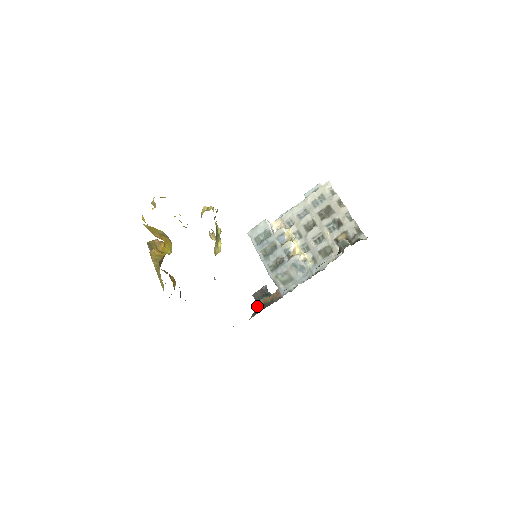
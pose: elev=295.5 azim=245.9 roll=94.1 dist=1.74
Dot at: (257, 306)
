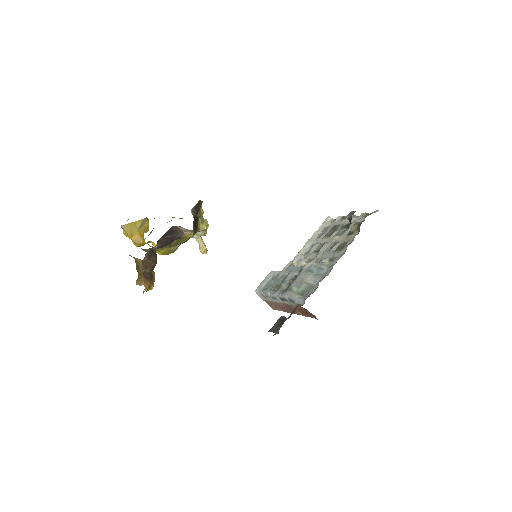
Dot at: (275, 333)
